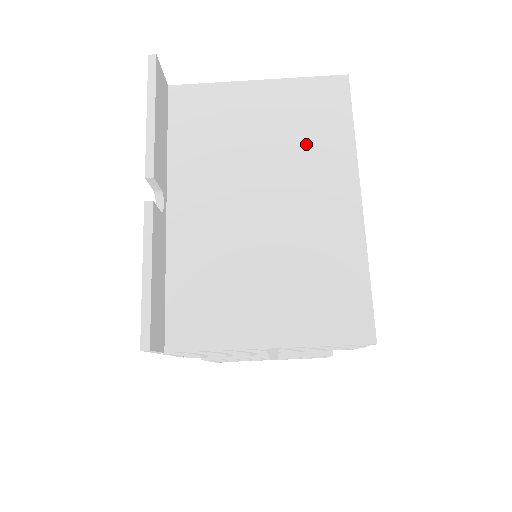
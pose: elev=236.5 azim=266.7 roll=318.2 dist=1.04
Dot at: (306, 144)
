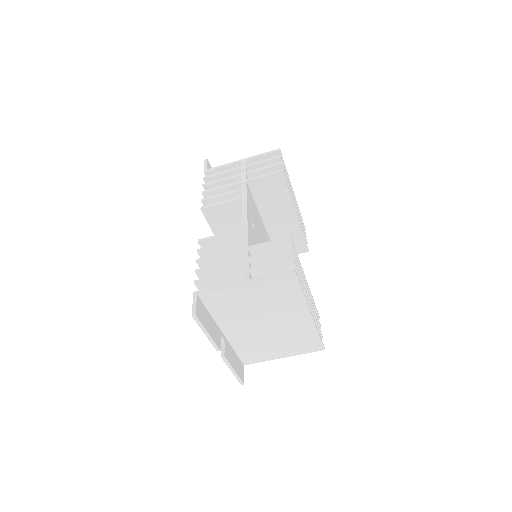
Dot at: (280, 303)
